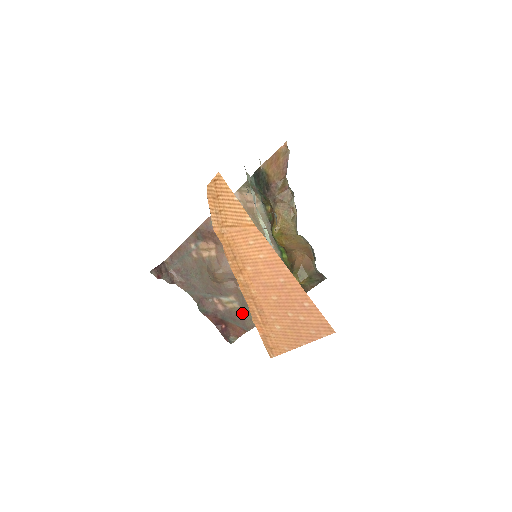
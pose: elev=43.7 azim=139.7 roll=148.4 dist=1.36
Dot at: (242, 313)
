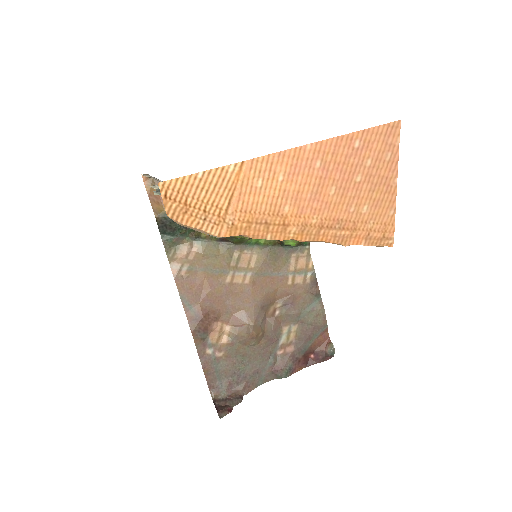
Dot at: (305, 325)
